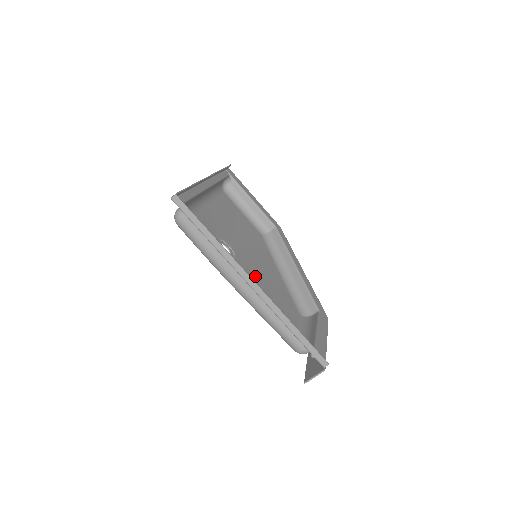
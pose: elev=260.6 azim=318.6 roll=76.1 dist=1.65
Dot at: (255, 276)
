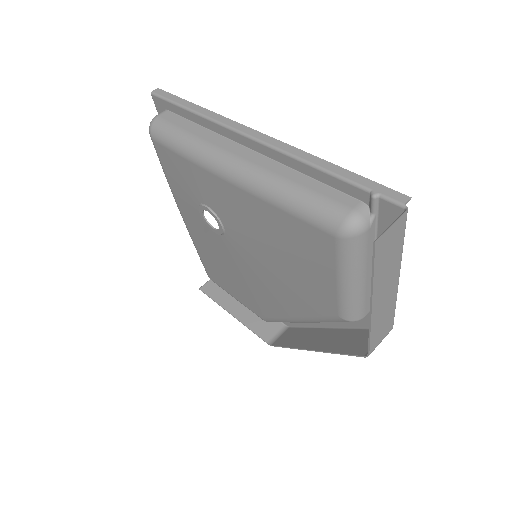
Dot at: (256, 251)
